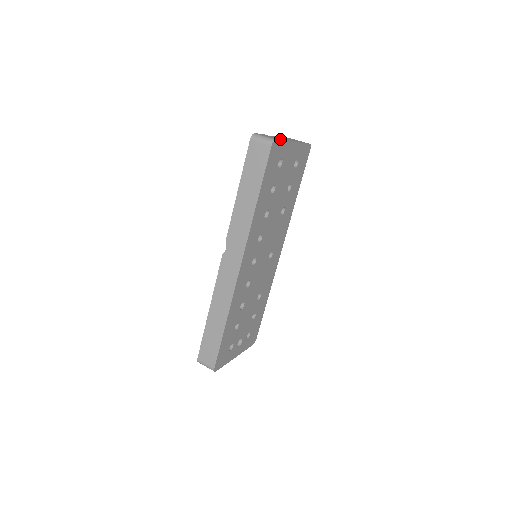
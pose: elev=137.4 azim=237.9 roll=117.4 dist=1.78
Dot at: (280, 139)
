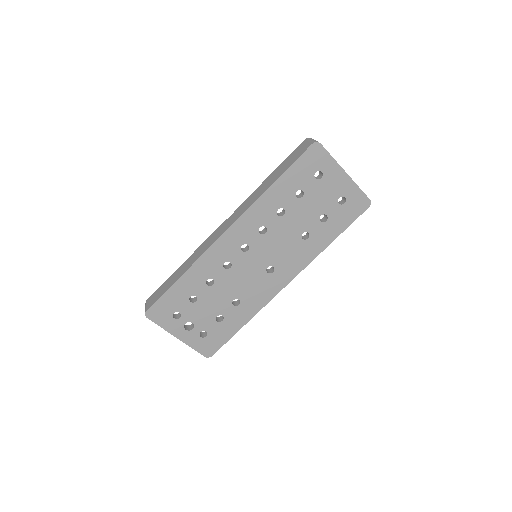
Dot at: occluded
